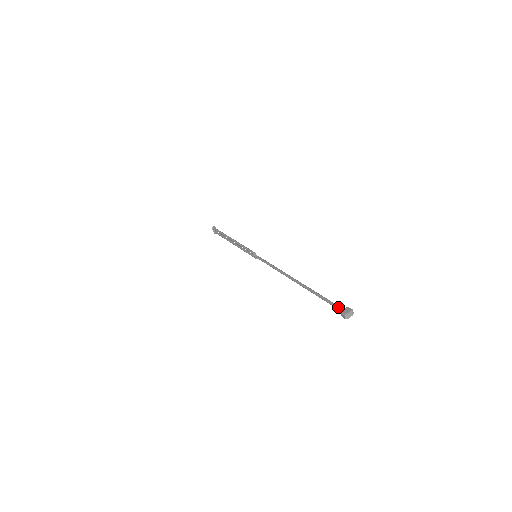
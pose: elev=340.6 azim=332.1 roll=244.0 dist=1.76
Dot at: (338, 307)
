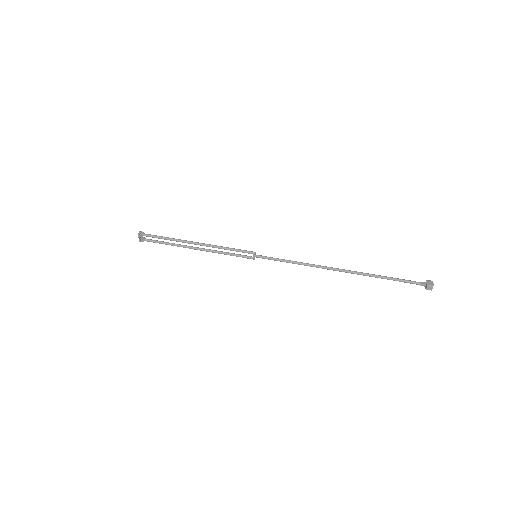
Dot at: (417, 282)
